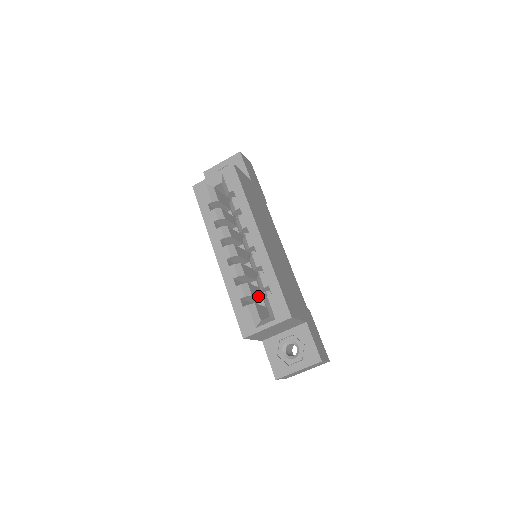
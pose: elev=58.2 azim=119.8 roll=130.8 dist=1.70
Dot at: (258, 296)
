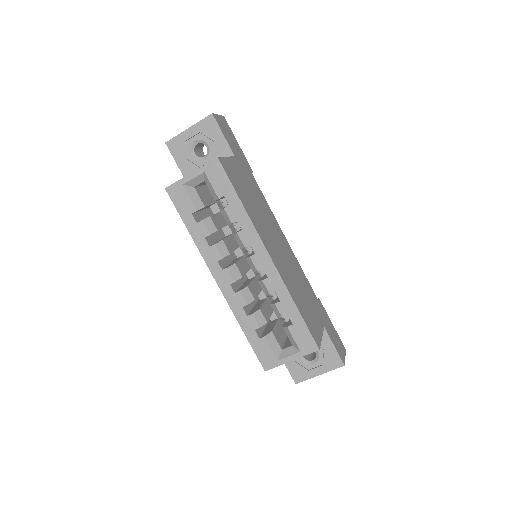
Dot at: (270, 313)
